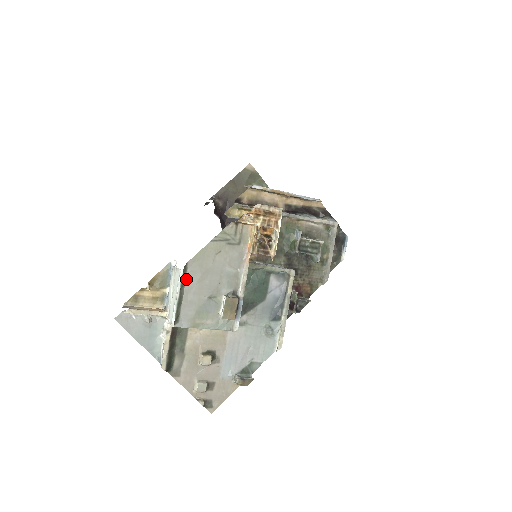
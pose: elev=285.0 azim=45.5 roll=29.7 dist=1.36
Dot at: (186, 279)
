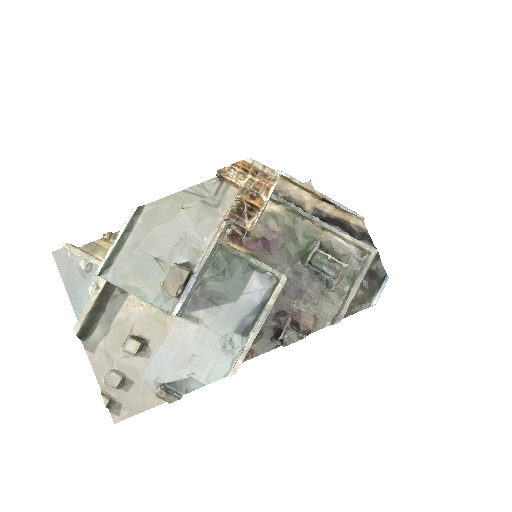
Dot at: (136, 224)
